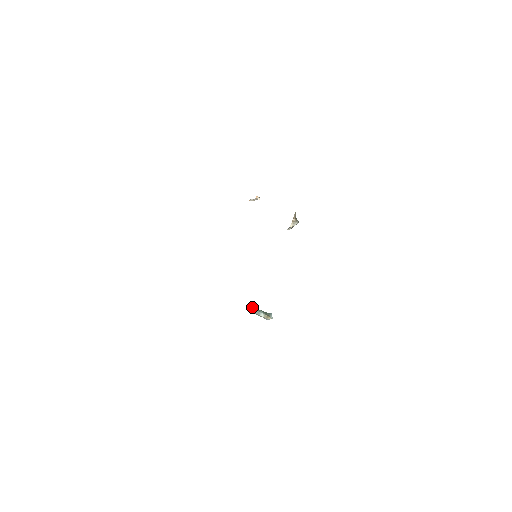
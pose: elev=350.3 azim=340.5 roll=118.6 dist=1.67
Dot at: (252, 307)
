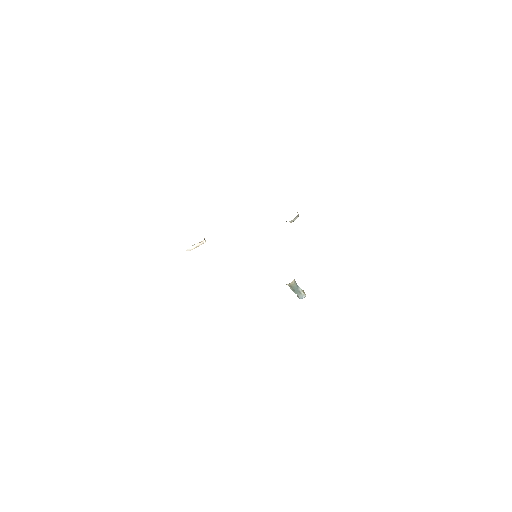
Dot at: occluded
